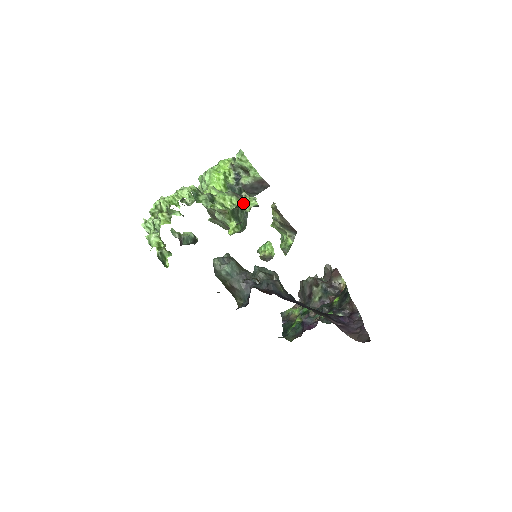
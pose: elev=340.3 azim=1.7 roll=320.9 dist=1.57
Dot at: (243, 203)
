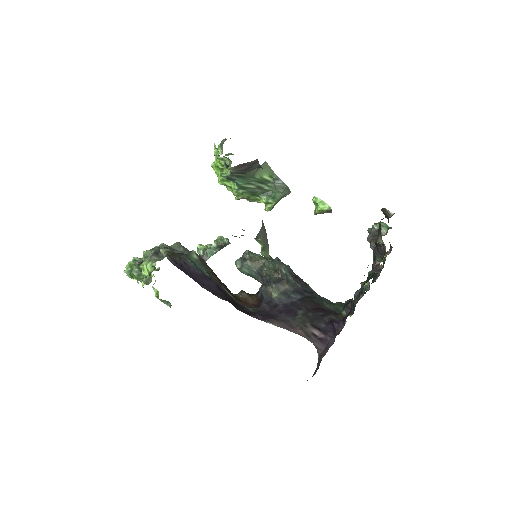
Dot at: (151, 271)
